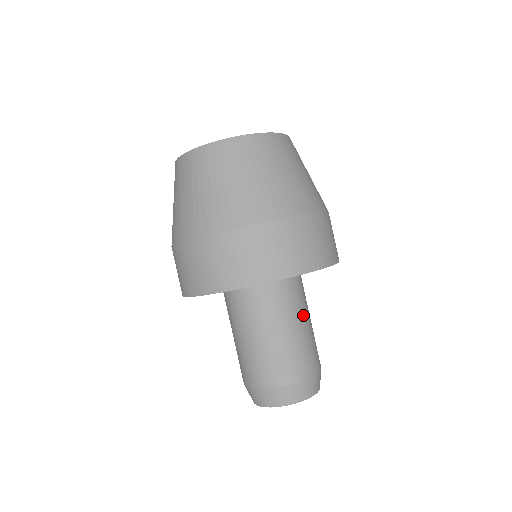
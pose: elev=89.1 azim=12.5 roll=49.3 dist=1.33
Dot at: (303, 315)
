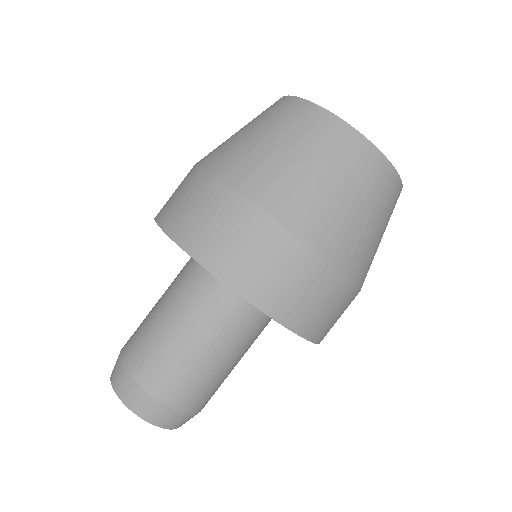
Dot at: occluded
